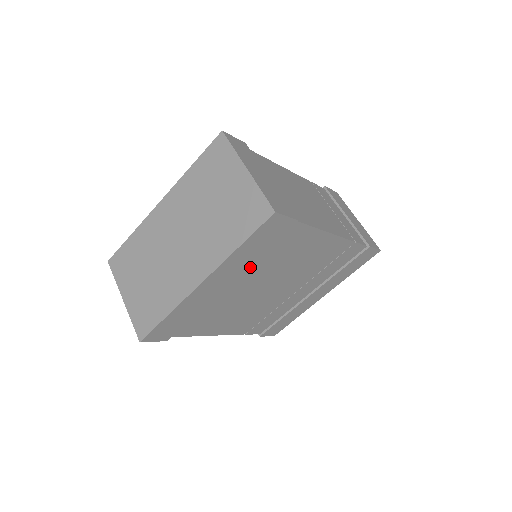
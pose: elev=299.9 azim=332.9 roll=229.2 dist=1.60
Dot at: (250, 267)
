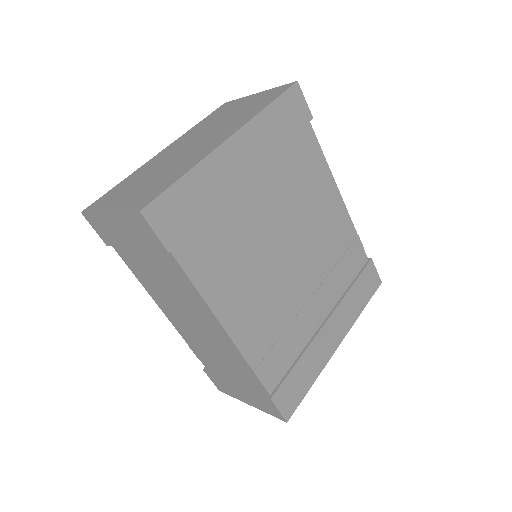
Dot at: (272, 169)
